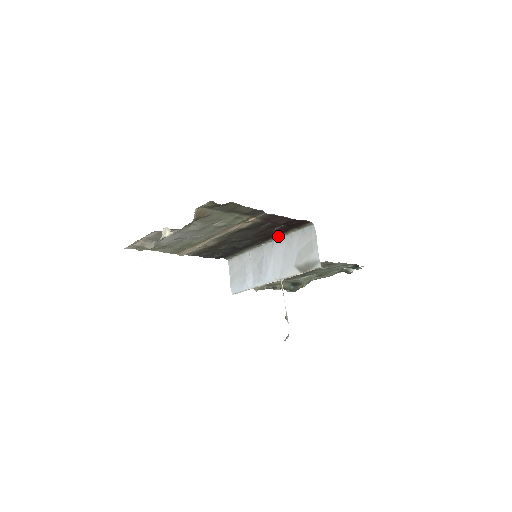
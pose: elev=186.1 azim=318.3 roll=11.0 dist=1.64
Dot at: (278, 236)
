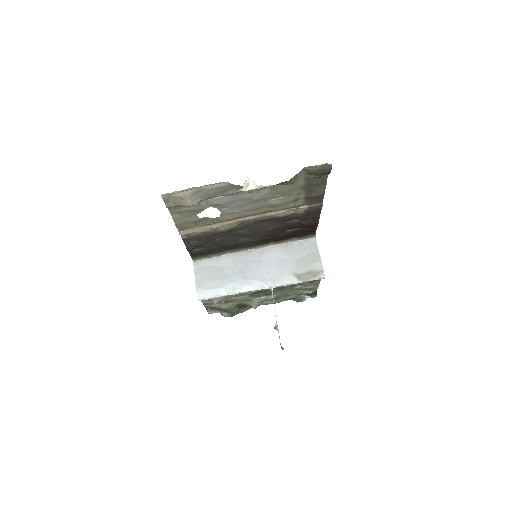
Dot at: (273, 243)
